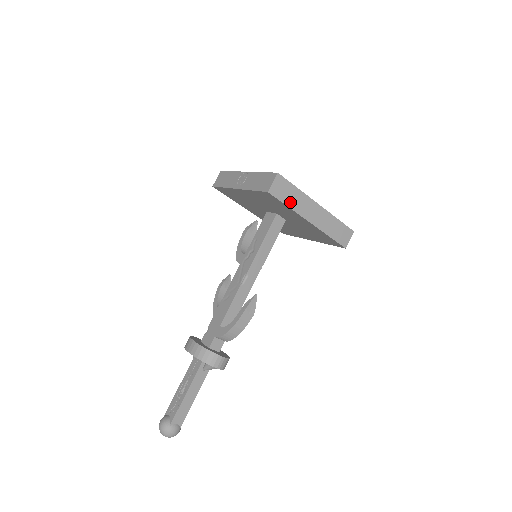
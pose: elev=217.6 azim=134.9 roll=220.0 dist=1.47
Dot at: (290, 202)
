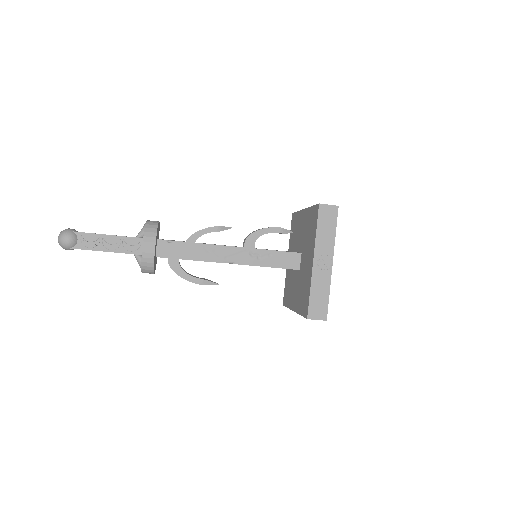
Dot at: occluded
